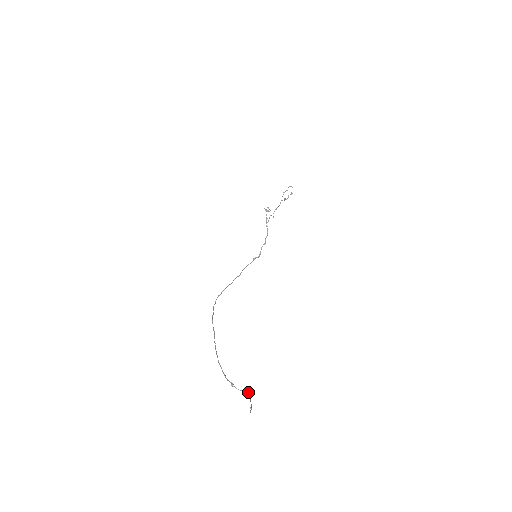
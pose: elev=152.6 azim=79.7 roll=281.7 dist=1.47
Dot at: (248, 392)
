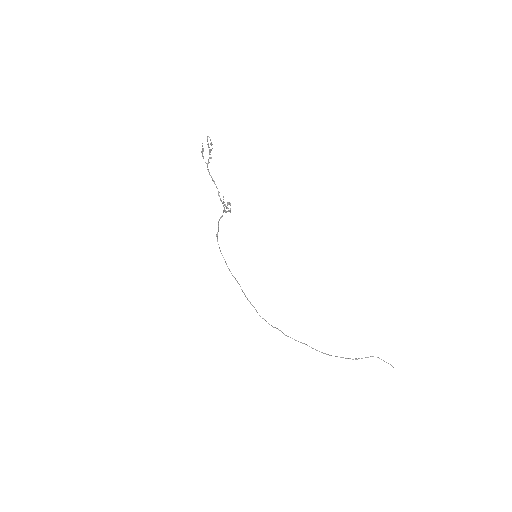
Dot at: occluded
